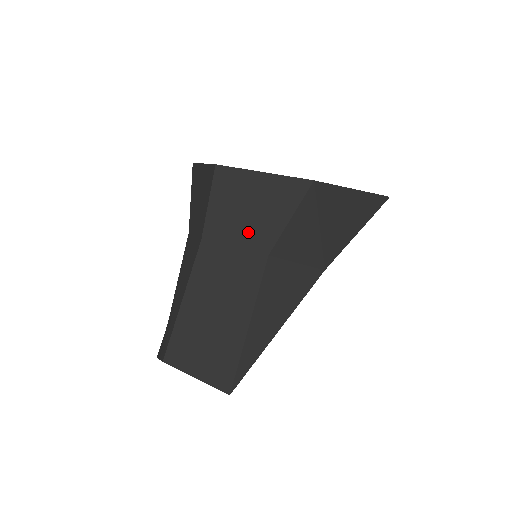
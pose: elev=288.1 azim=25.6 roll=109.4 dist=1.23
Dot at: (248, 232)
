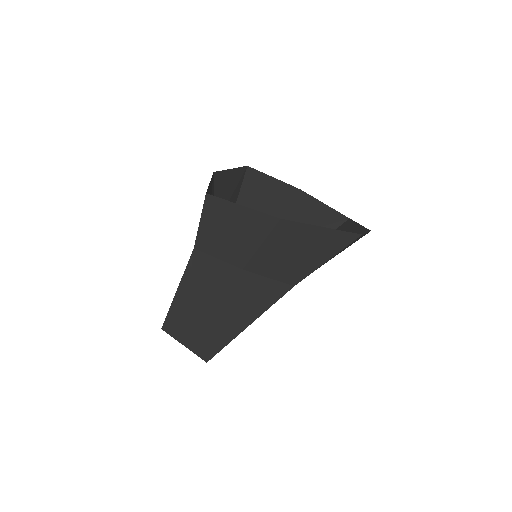
Dot at: (228, 249)
